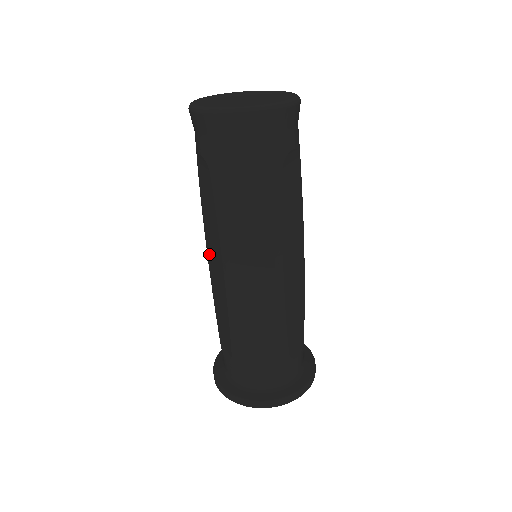
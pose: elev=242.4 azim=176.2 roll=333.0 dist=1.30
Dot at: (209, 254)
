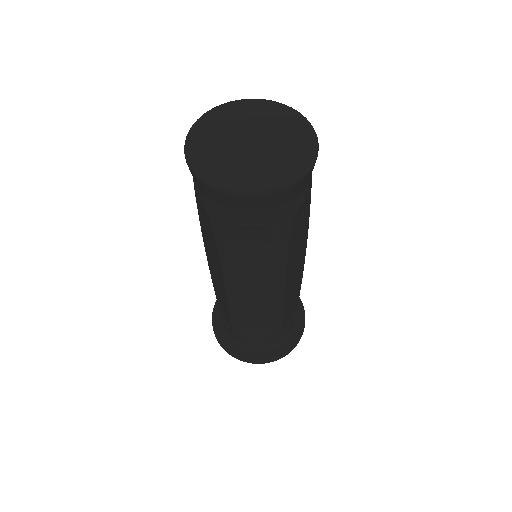
Dot at: (209, 259)
